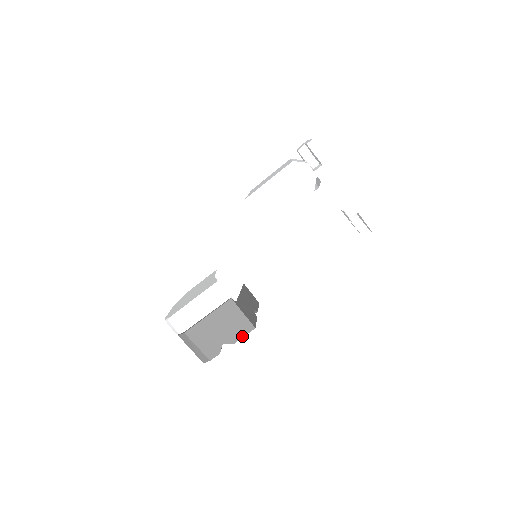
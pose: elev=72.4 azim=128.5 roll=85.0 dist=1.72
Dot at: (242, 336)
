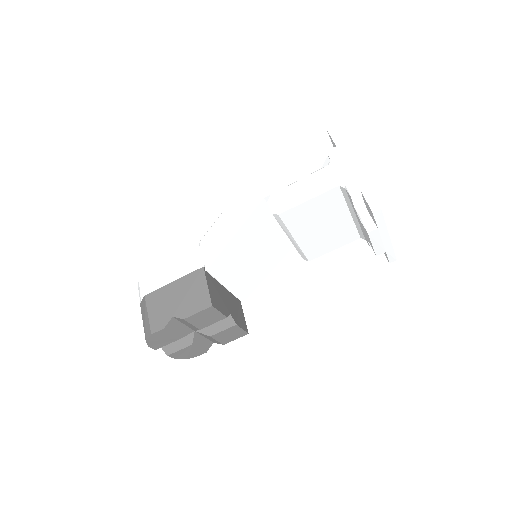
Dot at: (195, 312)
